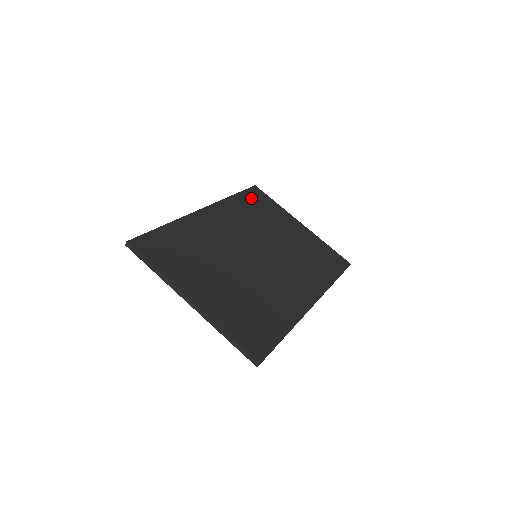
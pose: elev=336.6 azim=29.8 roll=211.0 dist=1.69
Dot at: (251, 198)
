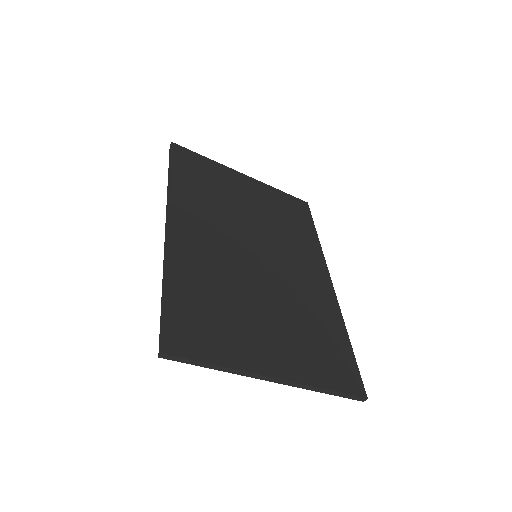
Dot at: (186, 167)
